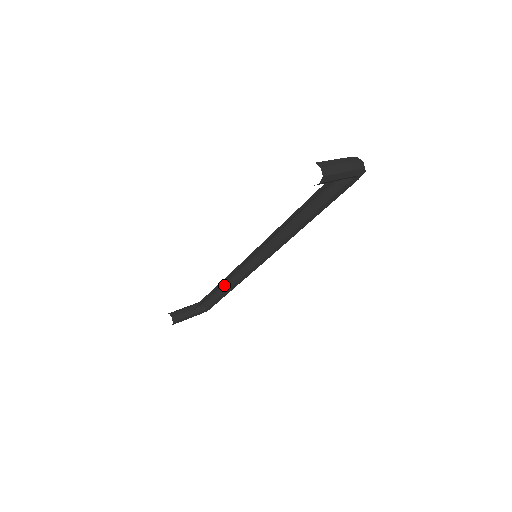
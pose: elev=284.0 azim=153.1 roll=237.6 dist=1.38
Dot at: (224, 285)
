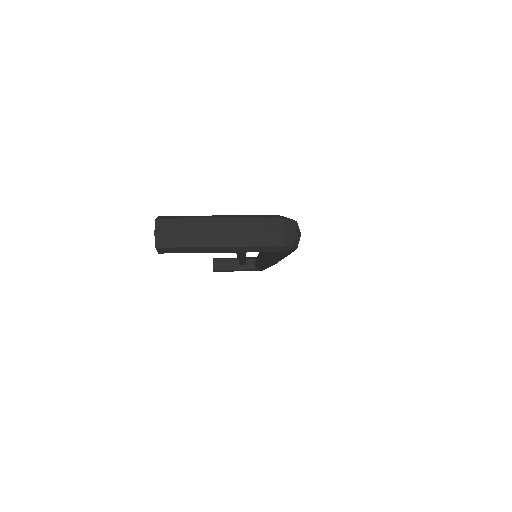
Dot at: occluded
